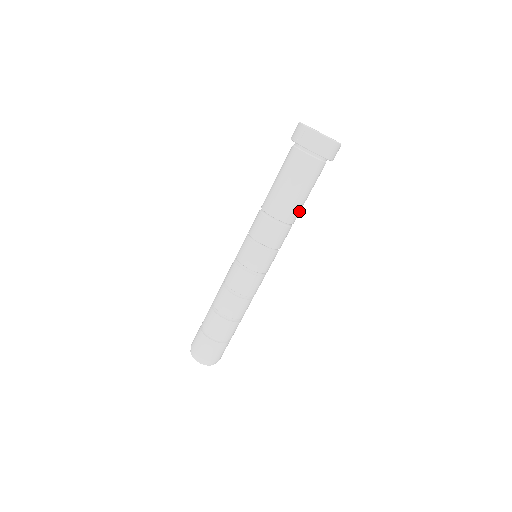
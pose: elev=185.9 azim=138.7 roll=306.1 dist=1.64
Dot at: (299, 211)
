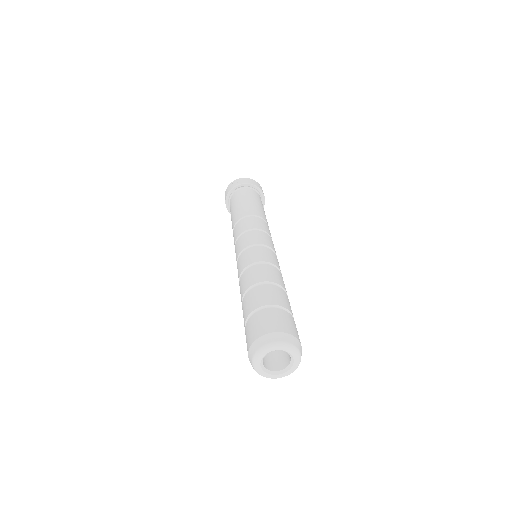
Dot at: occluded
